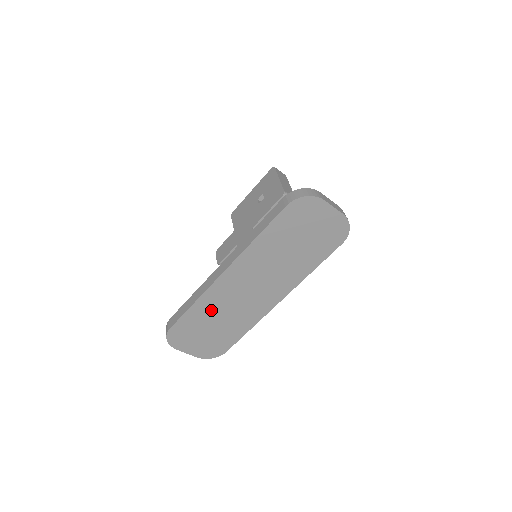
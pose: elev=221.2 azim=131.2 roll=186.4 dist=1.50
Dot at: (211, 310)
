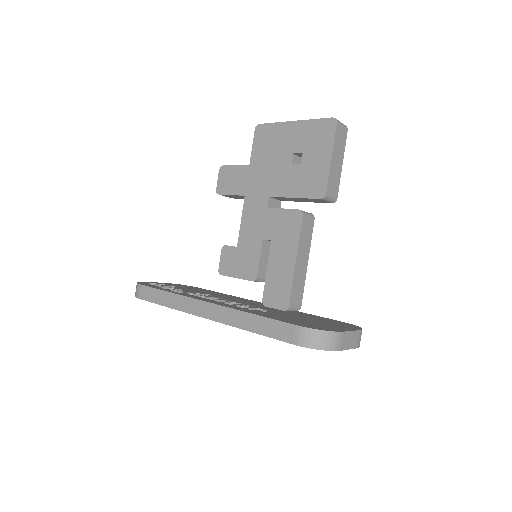
Dot at: occluded
